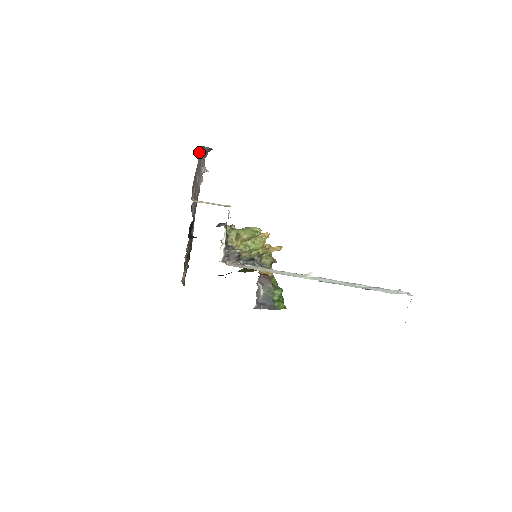
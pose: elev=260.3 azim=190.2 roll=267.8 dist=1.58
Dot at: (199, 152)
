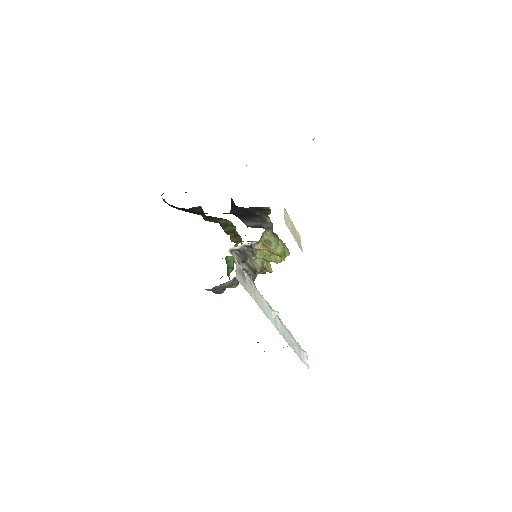
Dot at: occluded
